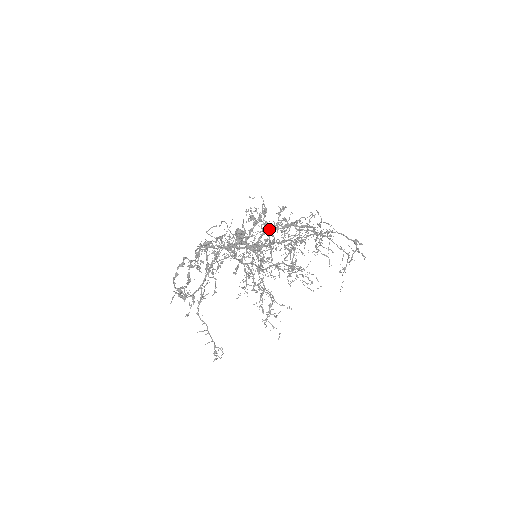
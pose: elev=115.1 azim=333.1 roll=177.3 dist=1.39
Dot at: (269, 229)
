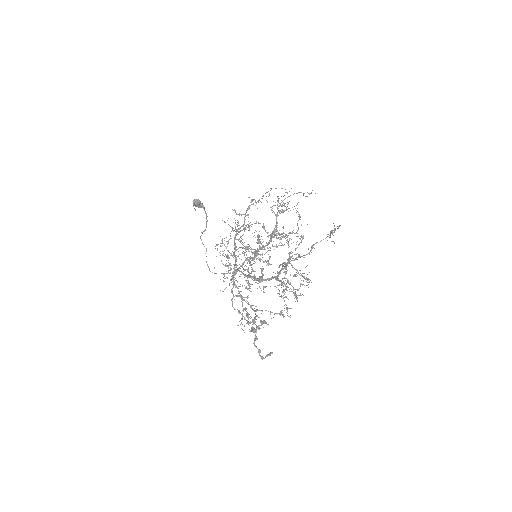
Dot at: (258, 250)
